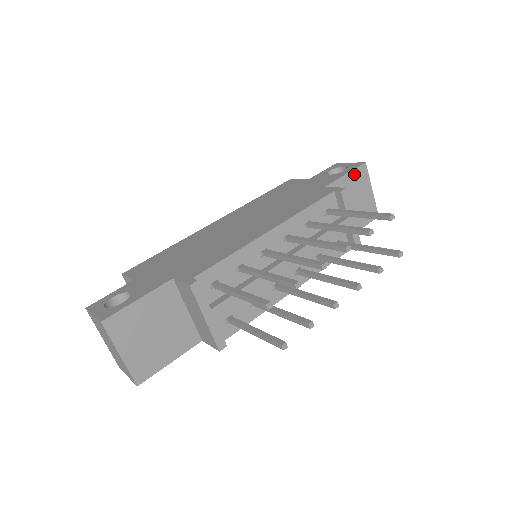
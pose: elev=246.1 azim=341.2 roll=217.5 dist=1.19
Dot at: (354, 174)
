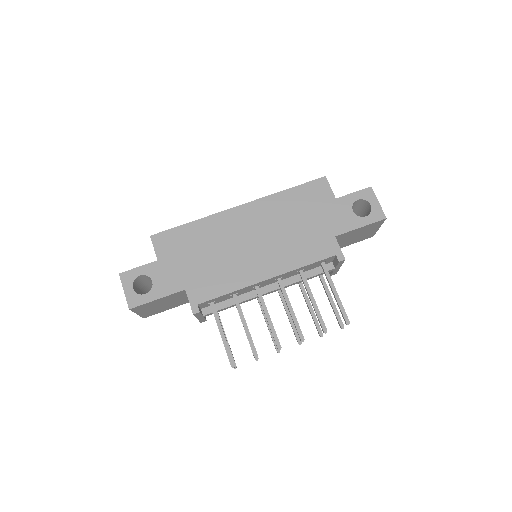
Dot at: (369, 225)
